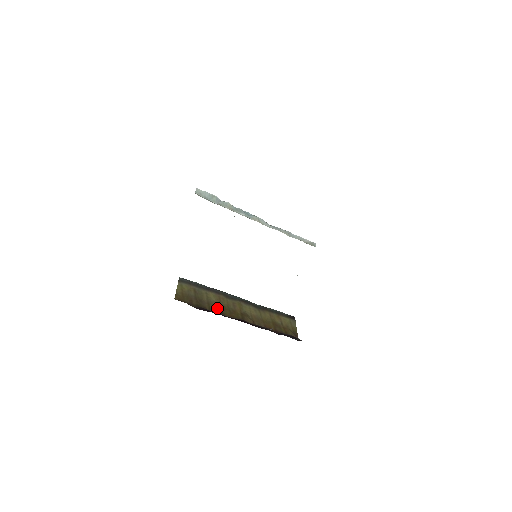
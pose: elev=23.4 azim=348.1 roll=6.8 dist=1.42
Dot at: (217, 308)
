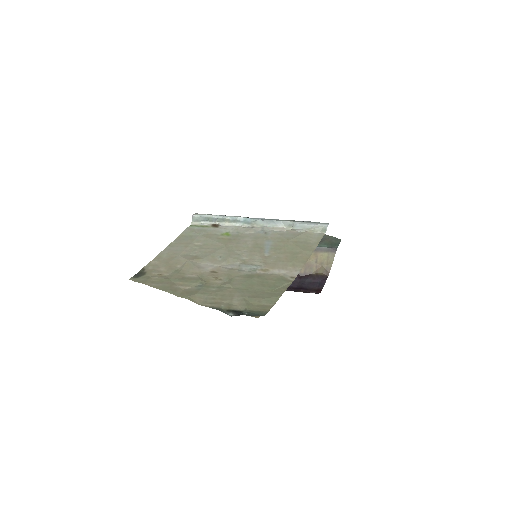
Dot at: occluded
